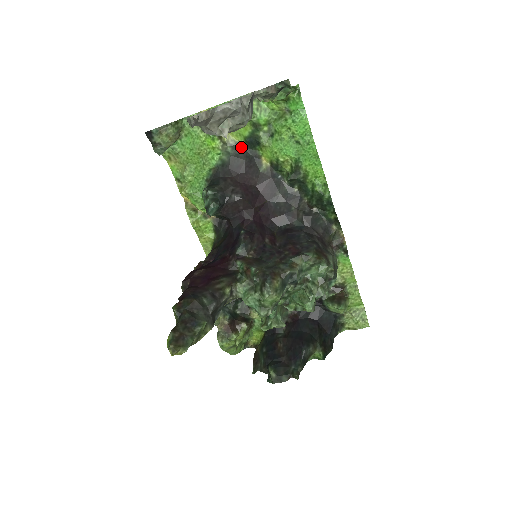
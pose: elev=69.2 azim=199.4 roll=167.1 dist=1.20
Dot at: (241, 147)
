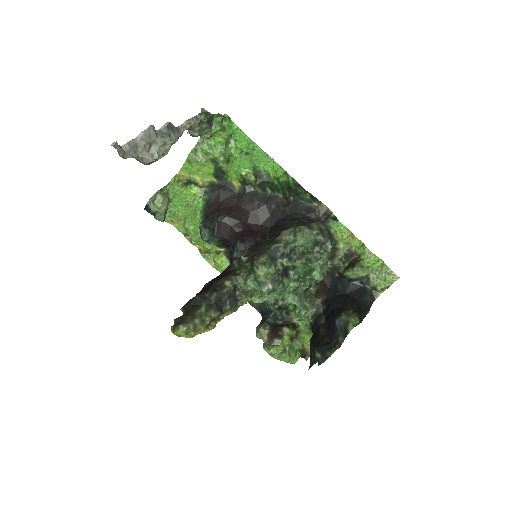
Dot at: (214, 183)
